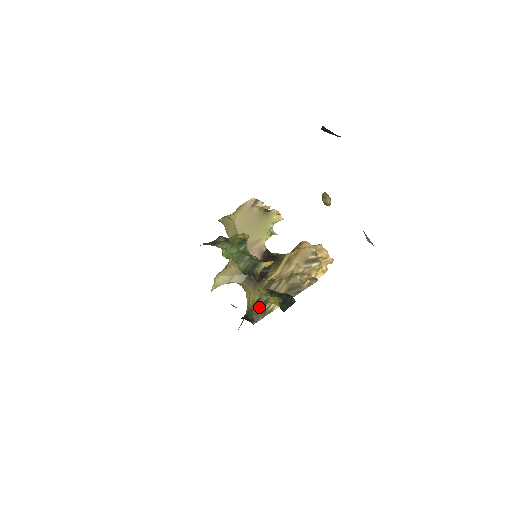
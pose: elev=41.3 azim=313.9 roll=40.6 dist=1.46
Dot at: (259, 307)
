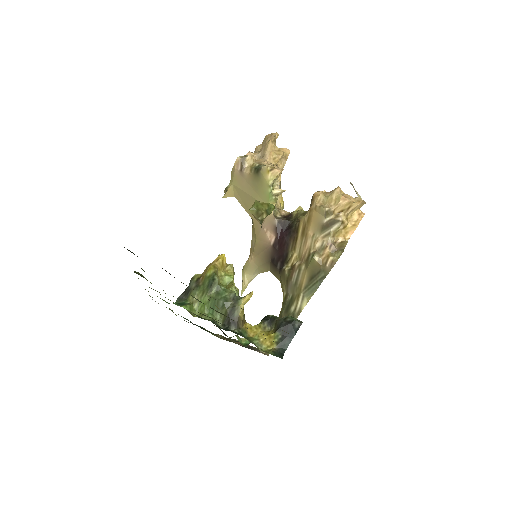
Dot at: (287, 309)
